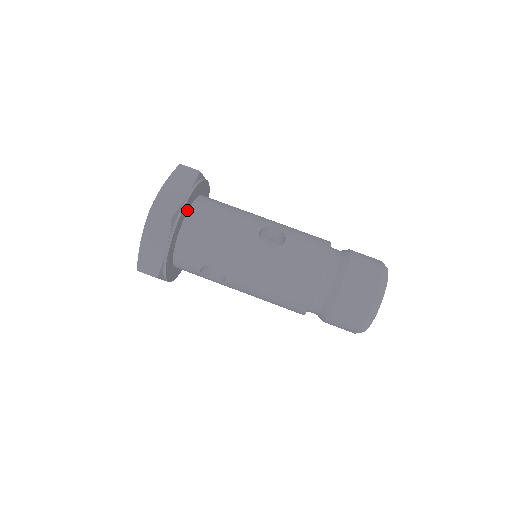
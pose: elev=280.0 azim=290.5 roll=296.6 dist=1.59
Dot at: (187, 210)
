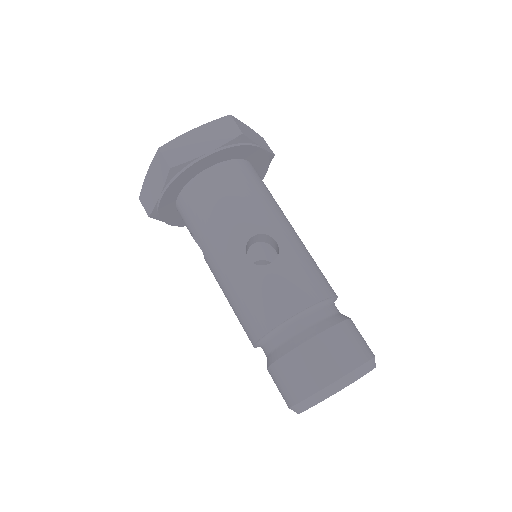
Dot at: (204, 168)
